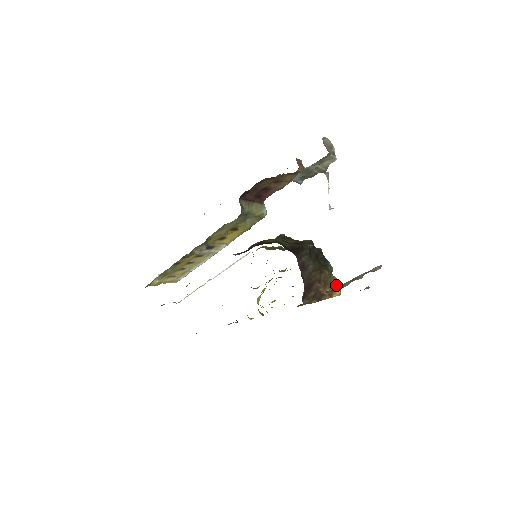
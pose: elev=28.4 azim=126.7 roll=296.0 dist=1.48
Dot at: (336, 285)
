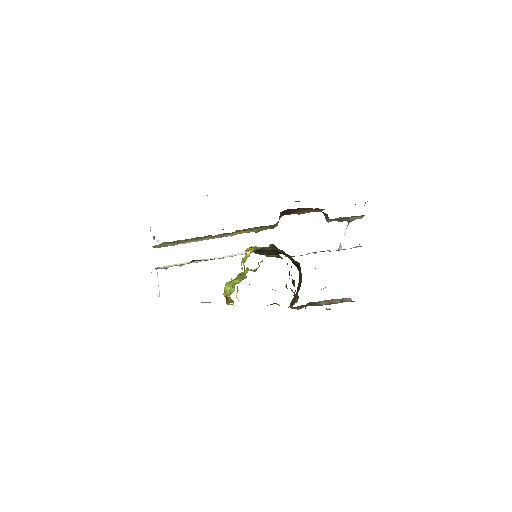
Dot at: occluded
